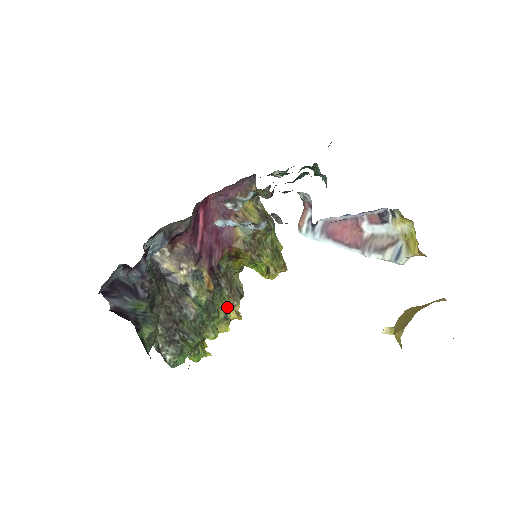
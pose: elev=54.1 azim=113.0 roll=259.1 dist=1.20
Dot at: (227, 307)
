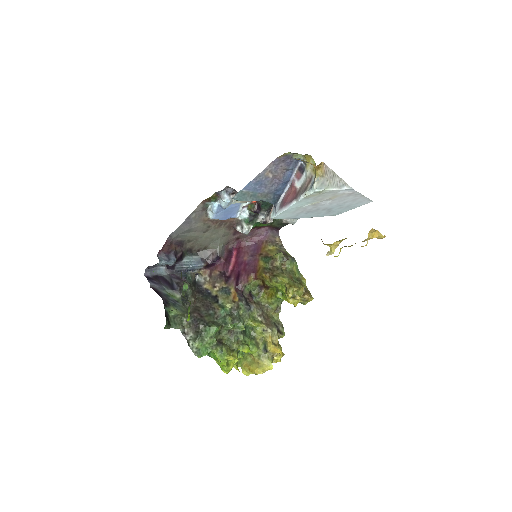
Dot at: (264, 336)
